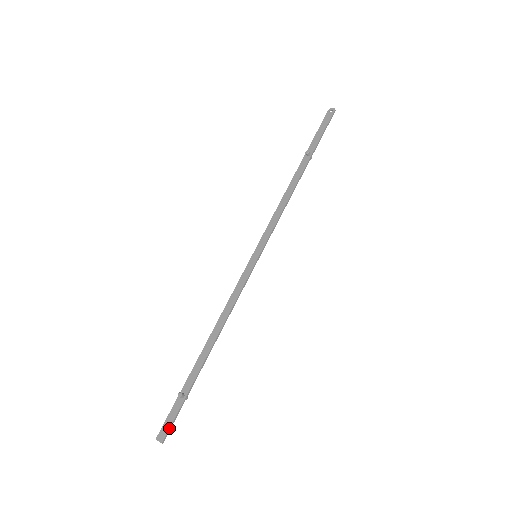
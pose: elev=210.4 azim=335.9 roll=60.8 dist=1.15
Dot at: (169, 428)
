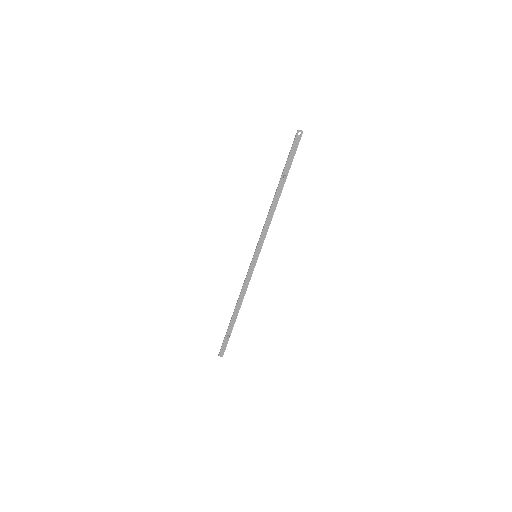
Dot at: occluded
